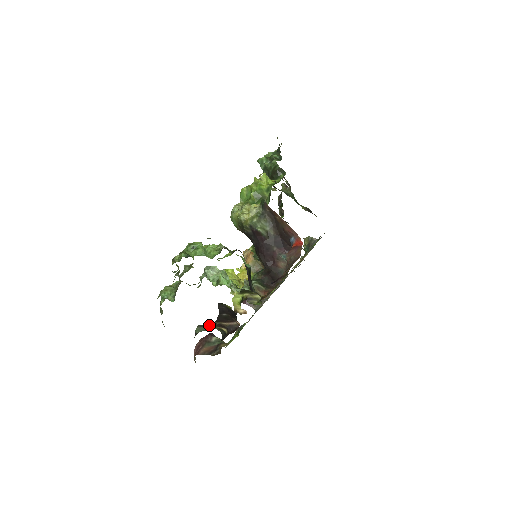
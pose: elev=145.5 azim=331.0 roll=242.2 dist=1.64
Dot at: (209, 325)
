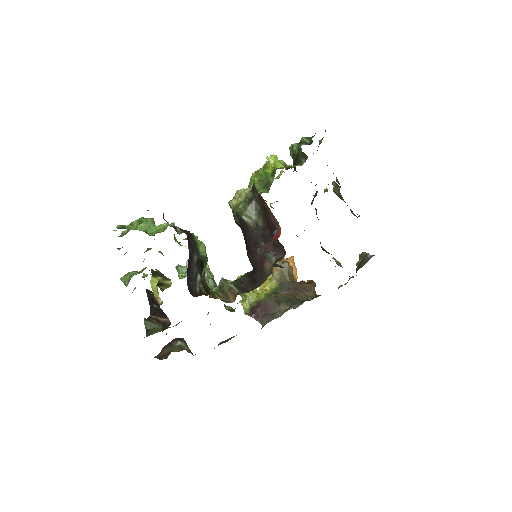
Dot at: (150, 319)
